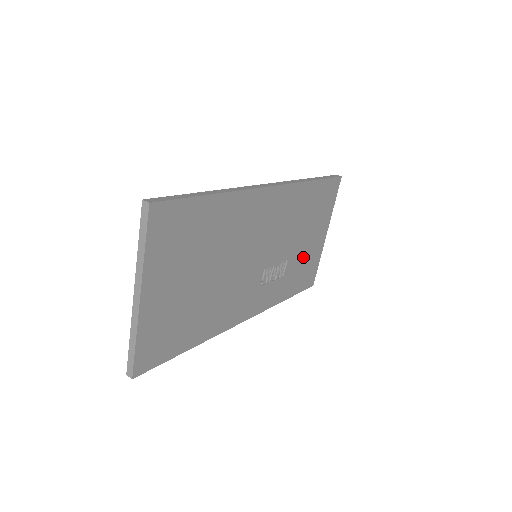
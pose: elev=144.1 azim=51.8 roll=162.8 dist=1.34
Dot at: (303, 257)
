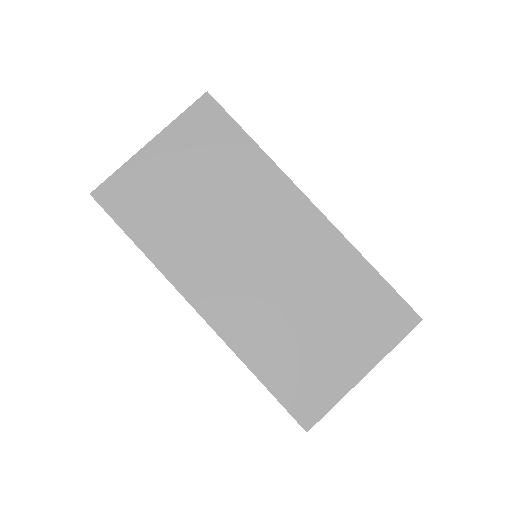
Dot at: (312, 352)
